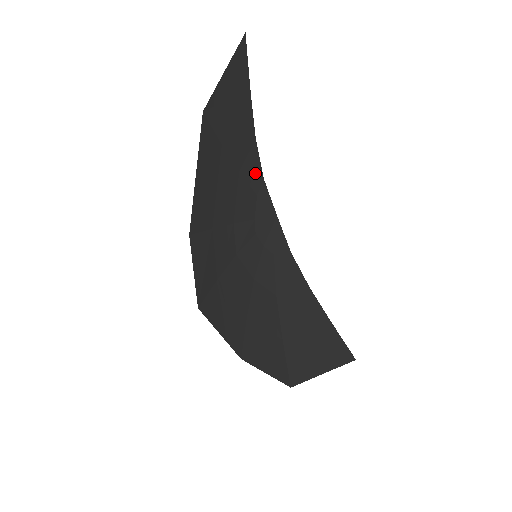
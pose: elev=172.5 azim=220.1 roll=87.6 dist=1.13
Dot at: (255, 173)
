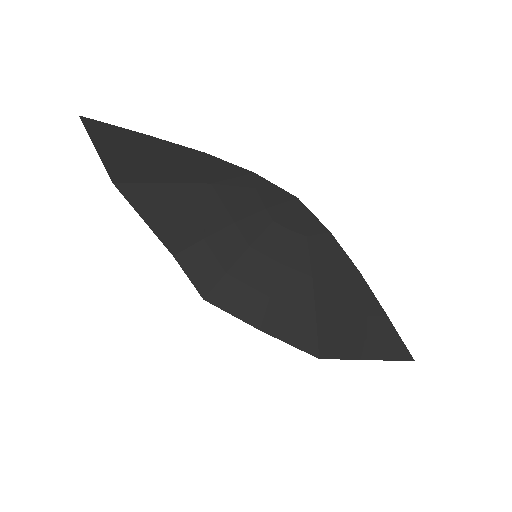
Dot at: (235, 174)
